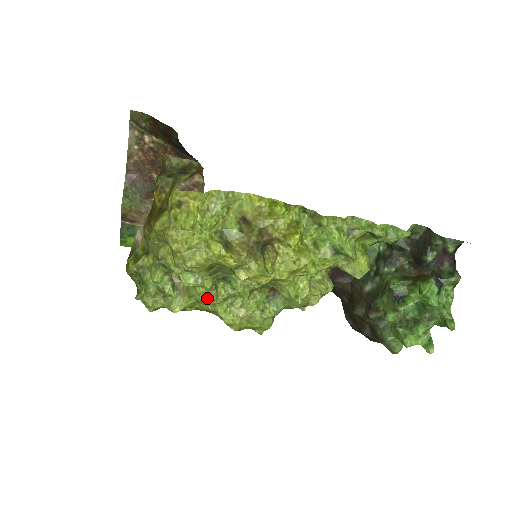
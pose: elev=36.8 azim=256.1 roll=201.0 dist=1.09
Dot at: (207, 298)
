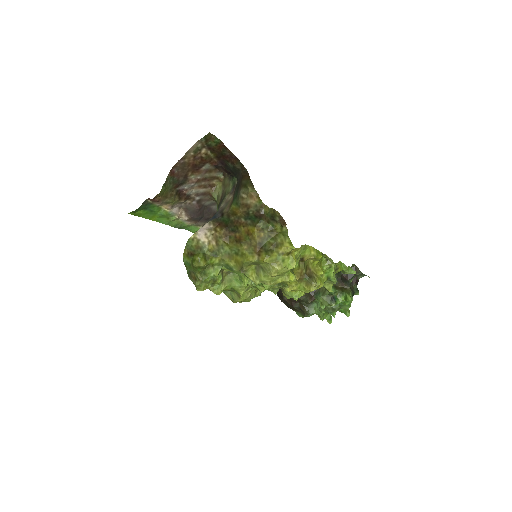
Dot at: (244, 289)
